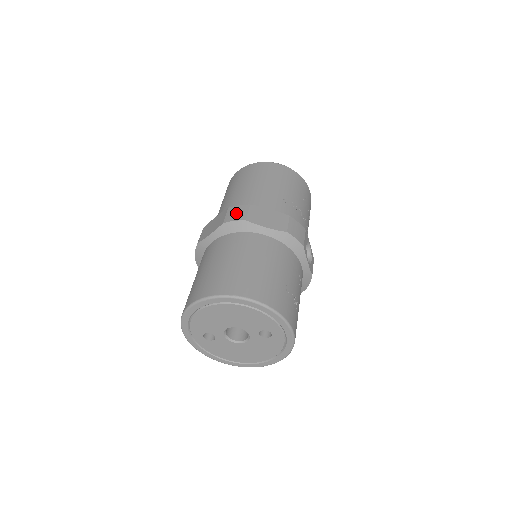
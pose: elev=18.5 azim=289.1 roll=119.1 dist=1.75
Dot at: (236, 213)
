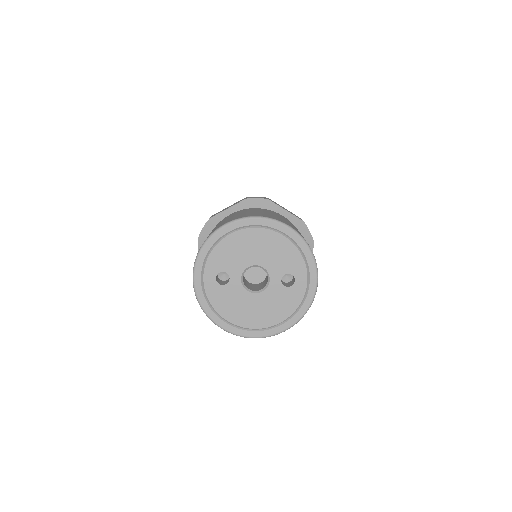
Dot at: (257, 197)
